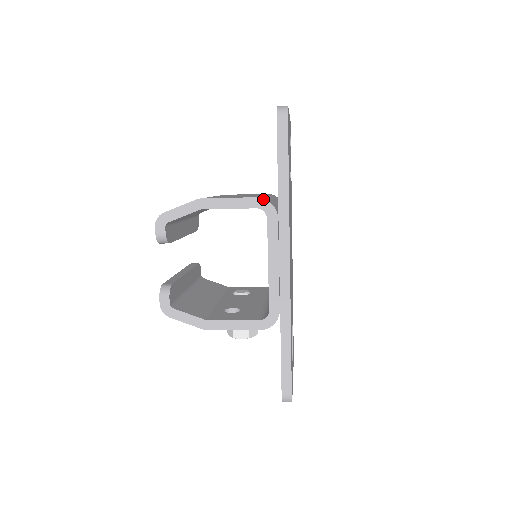
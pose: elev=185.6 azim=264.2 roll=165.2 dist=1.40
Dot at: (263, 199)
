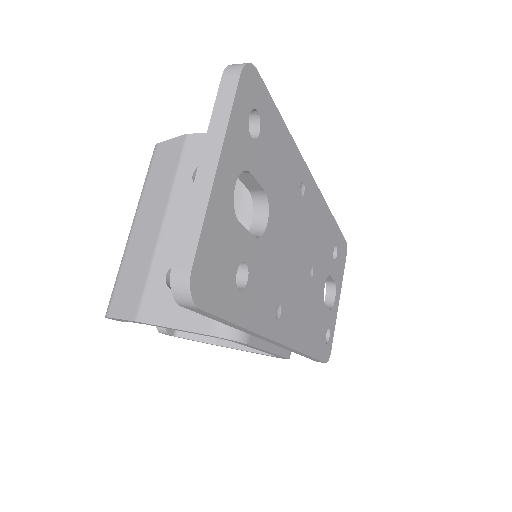
Dot at: (217, 337)
